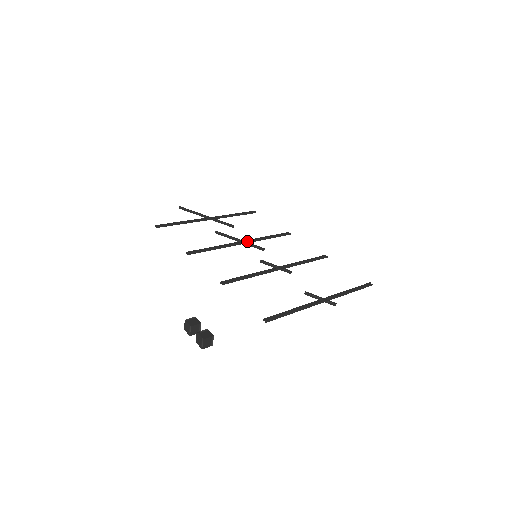
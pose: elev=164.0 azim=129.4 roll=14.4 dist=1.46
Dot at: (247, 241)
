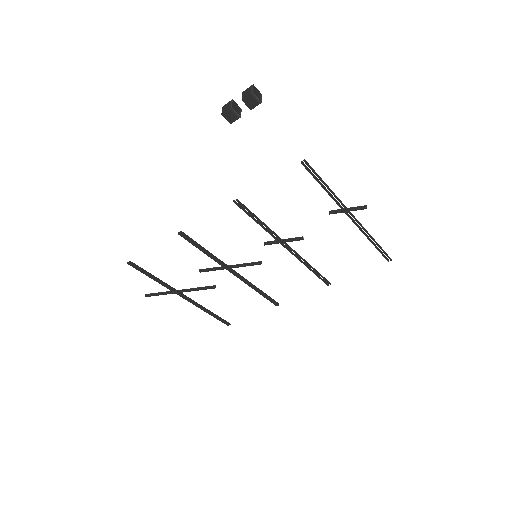
Dot at: (238, 274)
